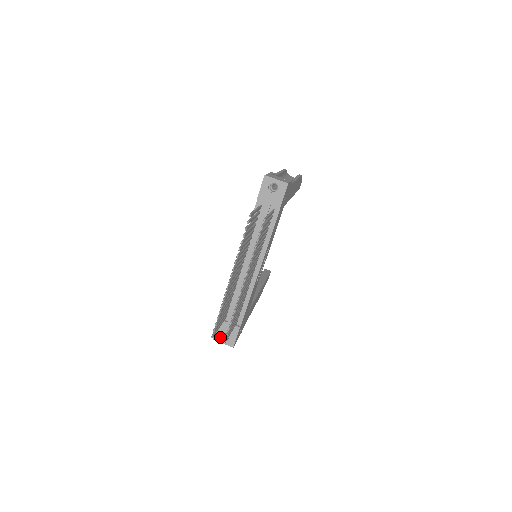
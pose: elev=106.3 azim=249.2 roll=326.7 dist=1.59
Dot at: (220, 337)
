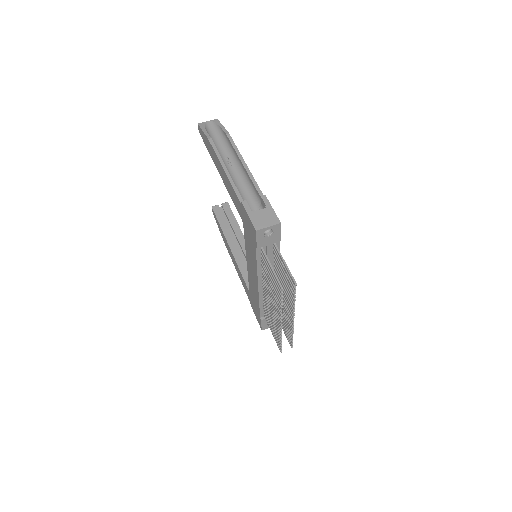
Dot at: (267, 326)
